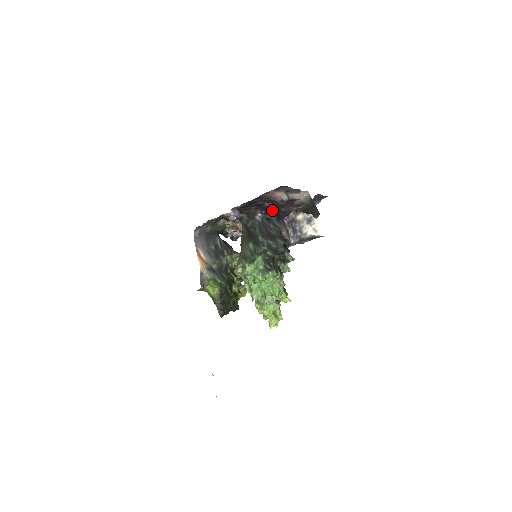
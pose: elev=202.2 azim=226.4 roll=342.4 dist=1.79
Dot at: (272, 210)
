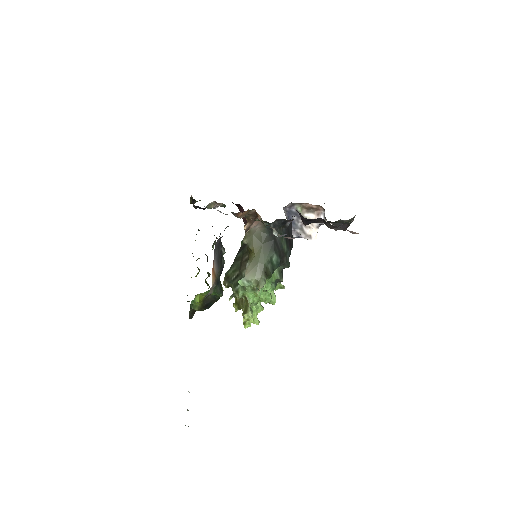
Dot at: (309, 220)
